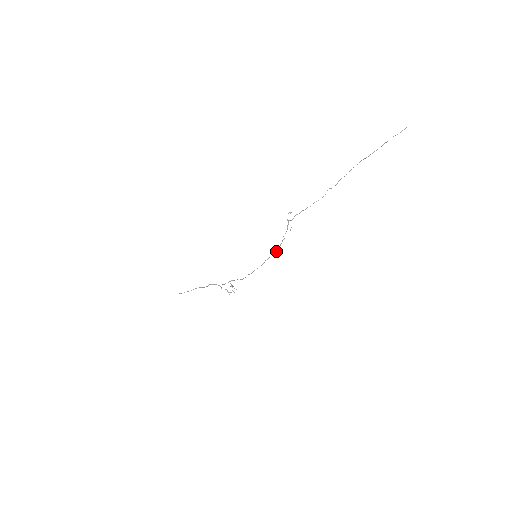
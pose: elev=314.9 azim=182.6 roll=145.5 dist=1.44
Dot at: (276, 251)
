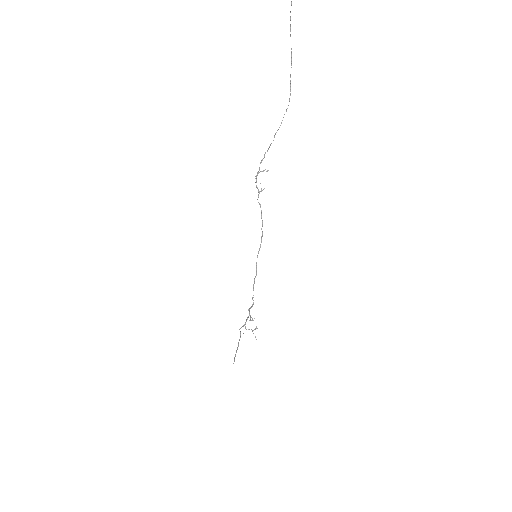
Dot at: occluded
